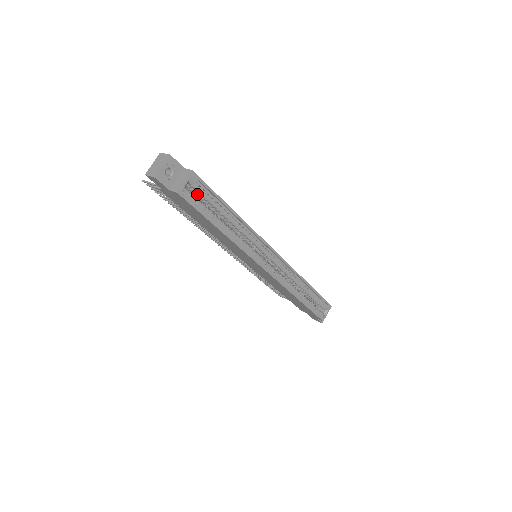
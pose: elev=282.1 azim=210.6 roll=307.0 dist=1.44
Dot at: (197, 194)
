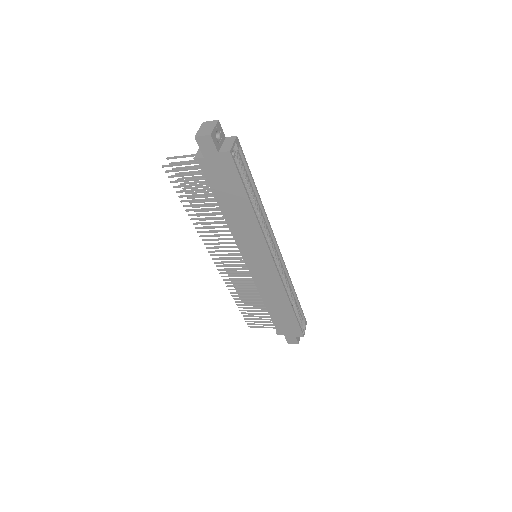
Dot at: occluded
